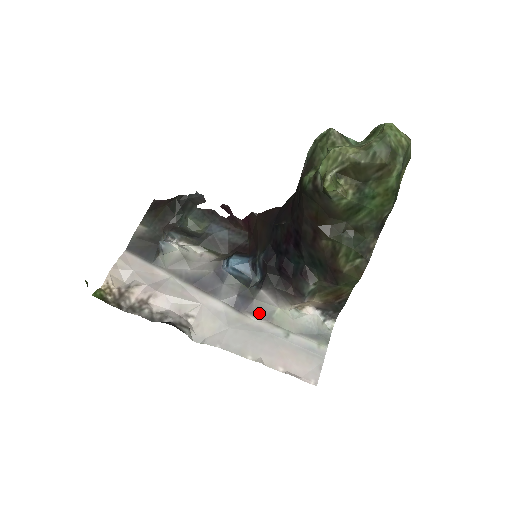
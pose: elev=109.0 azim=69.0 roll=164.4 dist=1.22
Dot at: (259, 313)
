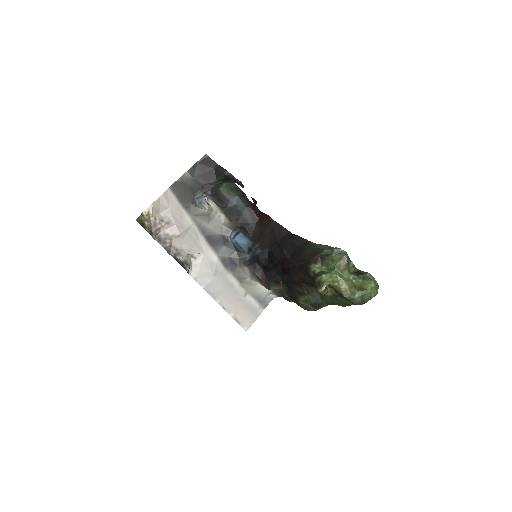
Dot at: (237, 274)
